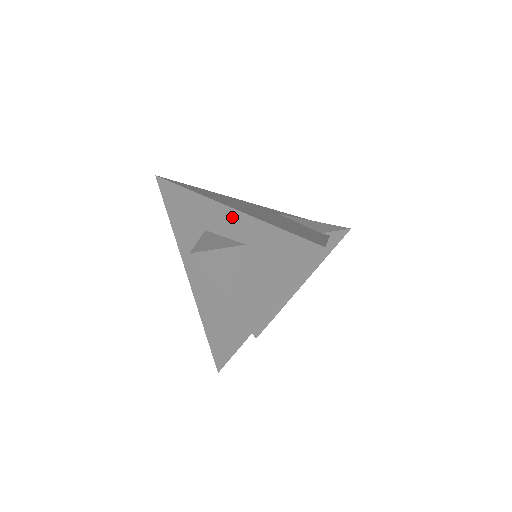
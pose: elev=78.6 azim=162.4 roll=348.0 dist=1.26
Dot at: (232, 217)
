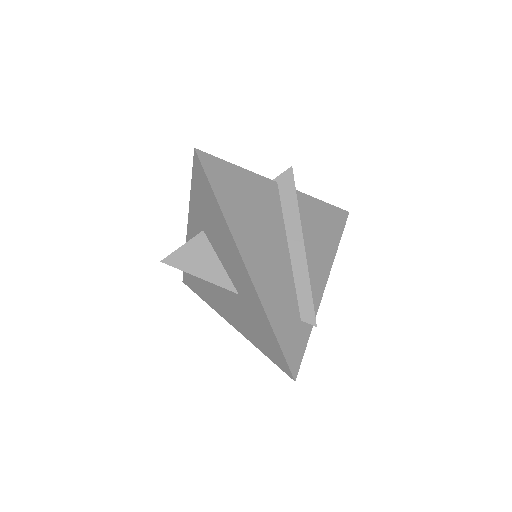
Dot at: (192, 228)
